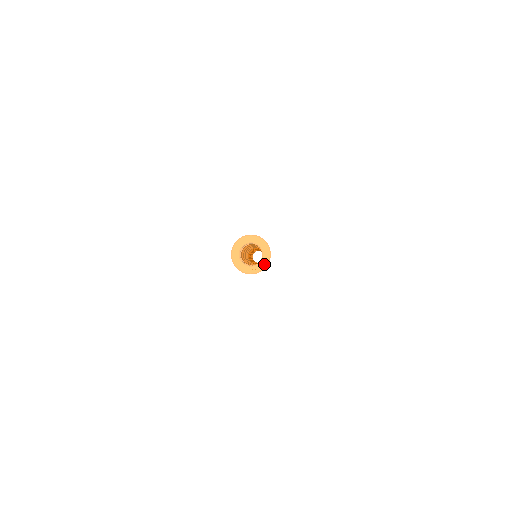
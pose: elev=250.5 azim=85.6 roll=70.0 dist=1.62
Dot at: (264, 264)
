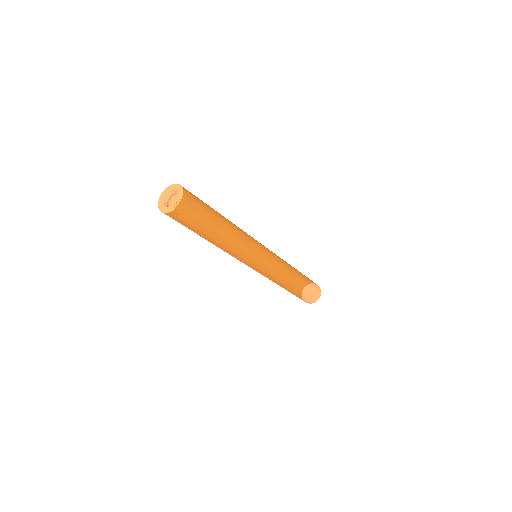
Dot at: (180, 195)
